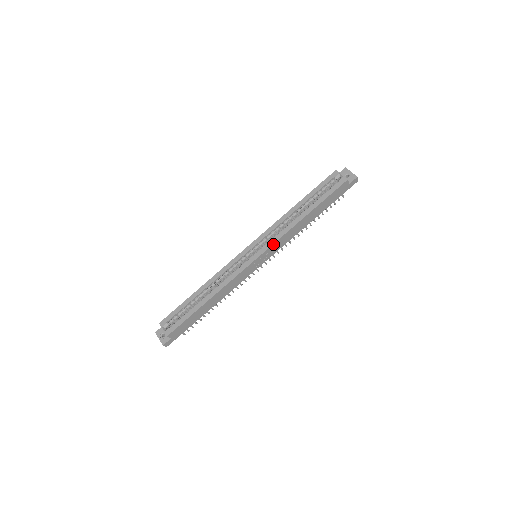
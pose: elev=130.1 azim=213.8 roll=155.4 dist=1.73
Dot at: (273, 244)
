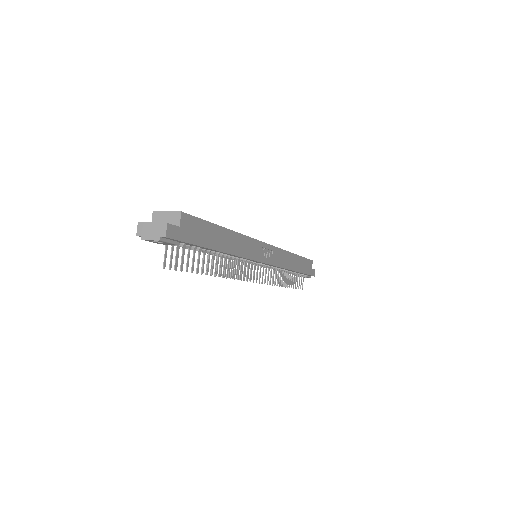
Dot at: (277, 248)
